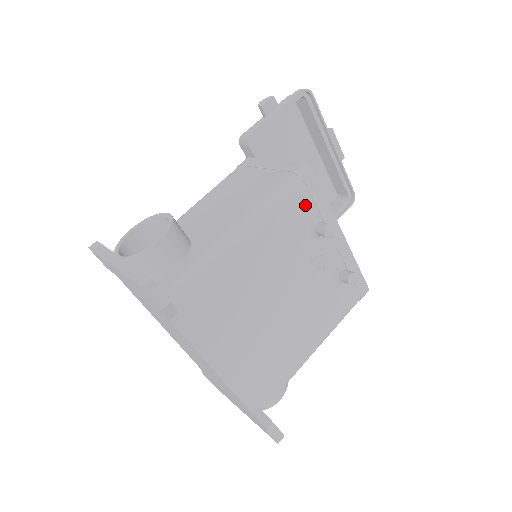
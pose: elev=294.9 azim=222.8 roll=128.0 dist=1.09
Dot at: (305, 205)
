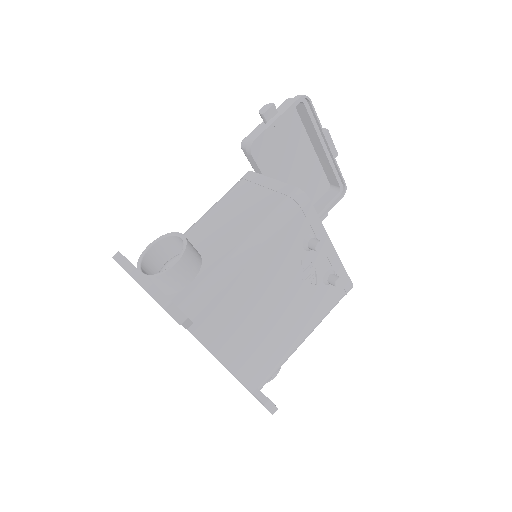
Dot at: (300, 225)
